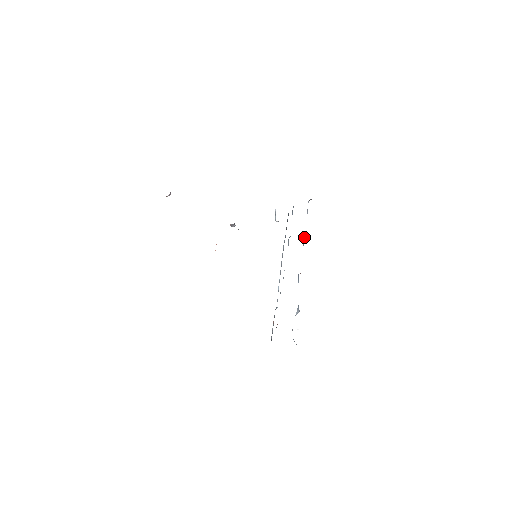
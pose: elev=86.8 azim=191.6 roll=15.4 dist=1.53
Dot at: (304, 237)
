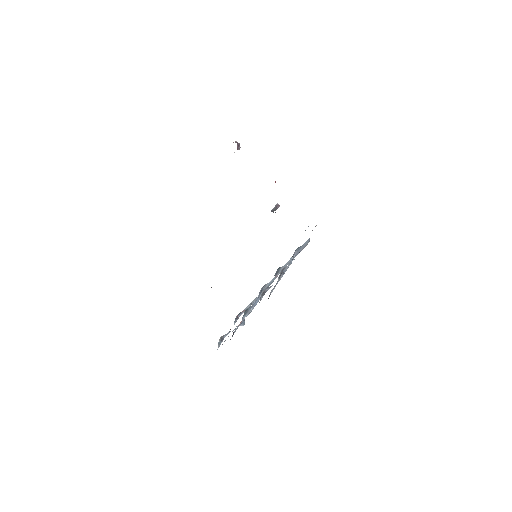
Dot at: (271, 286)
